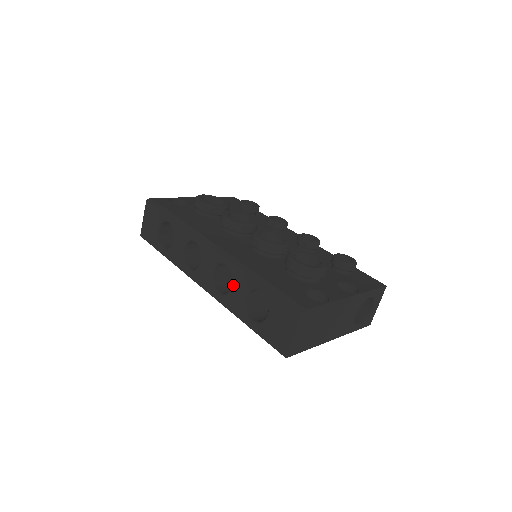
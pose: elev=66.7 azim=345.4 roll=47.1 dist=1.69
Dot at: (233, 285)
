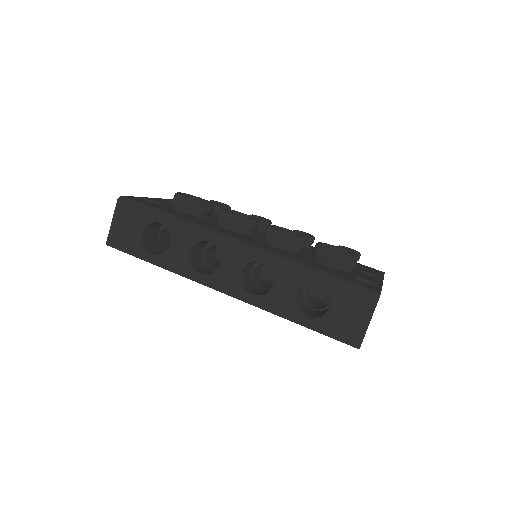
Dot at: (277, 283)
